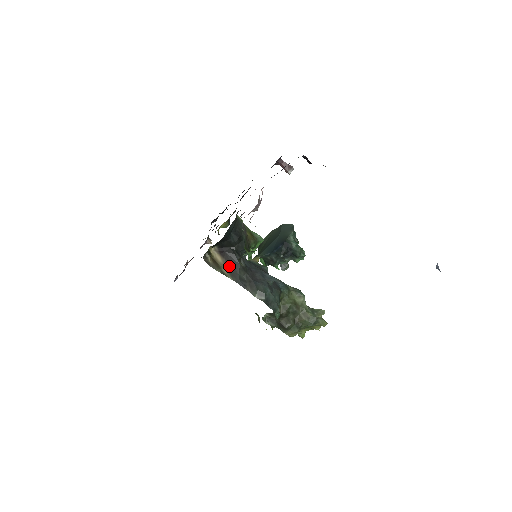
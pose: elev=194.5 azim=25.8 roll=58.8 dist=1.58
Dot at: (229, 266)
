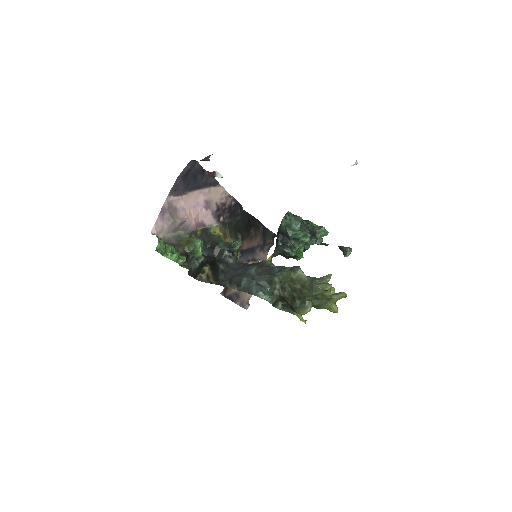
Dot at: (214, 275)
